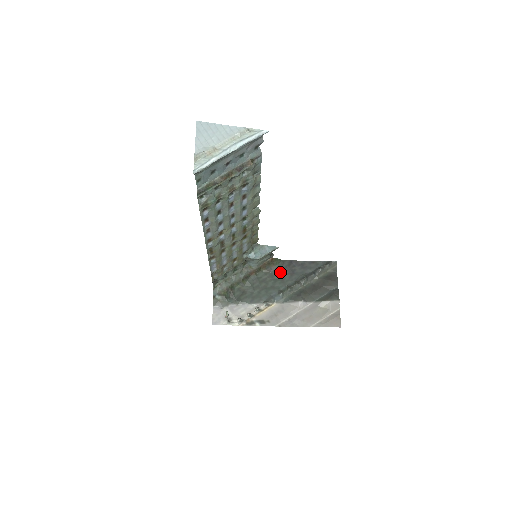
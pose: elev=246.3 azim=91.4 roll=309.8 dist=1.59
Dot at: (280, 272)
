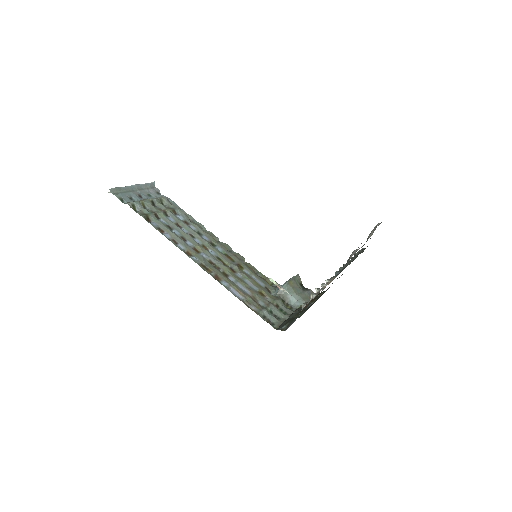
Dot at: occluded
